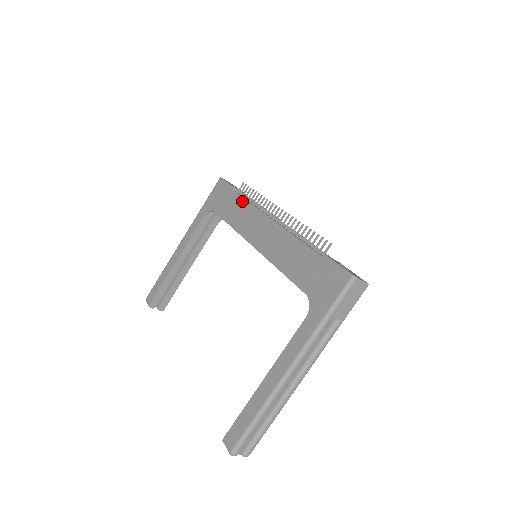
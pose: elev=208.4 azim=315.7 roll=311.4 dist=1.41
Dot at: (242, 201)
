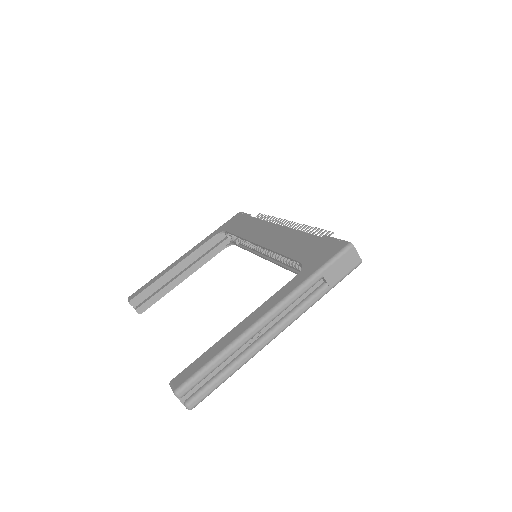
Dot at: (256, 220)
